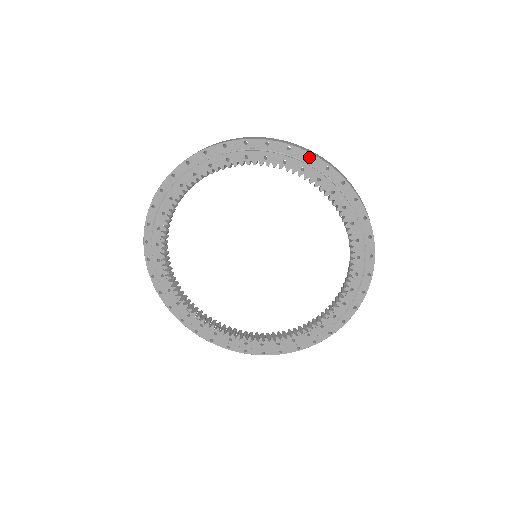
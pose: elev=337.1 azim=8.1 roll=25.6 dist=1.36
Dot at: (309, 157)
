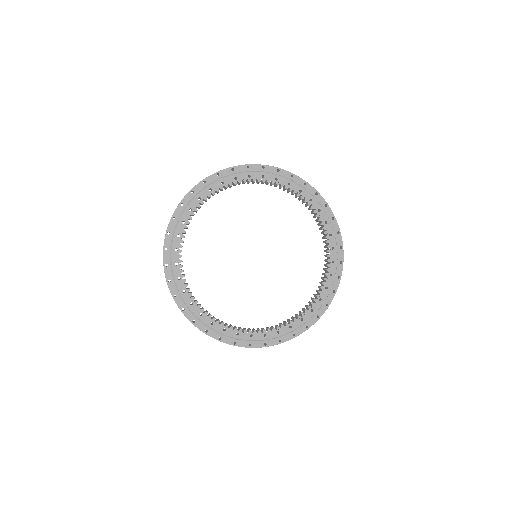
Dot at: (248, 169)
